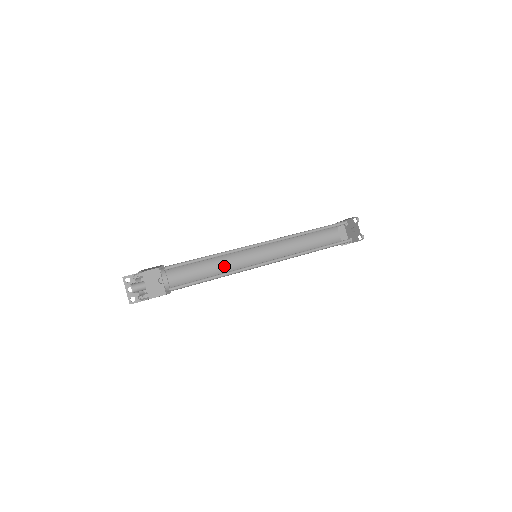
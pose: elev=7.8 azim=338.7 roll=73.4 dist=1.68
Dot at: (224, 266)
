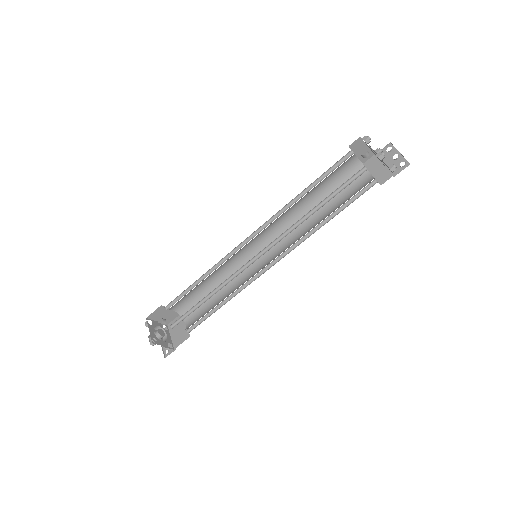
Dot at: (236, 284)
